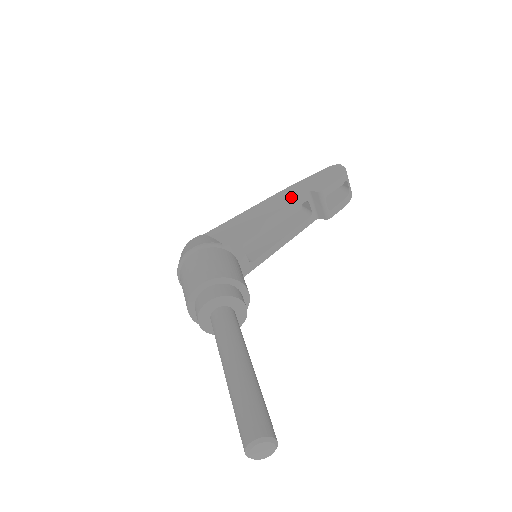
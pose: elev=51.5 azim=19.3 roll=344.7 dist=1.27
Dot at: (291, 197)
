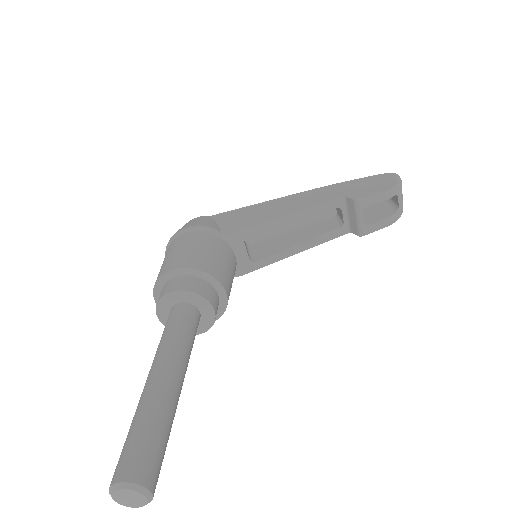
Dot at: (321, 198)
